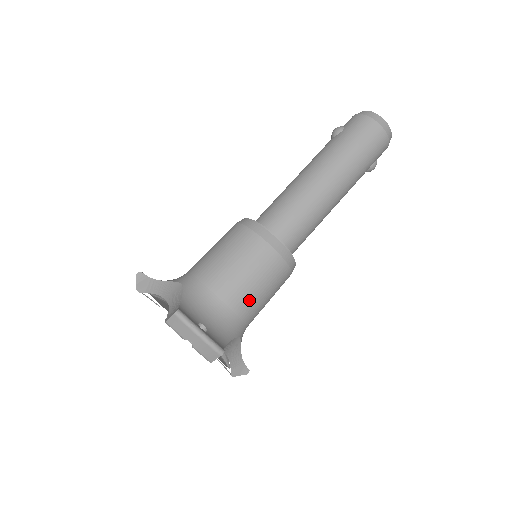
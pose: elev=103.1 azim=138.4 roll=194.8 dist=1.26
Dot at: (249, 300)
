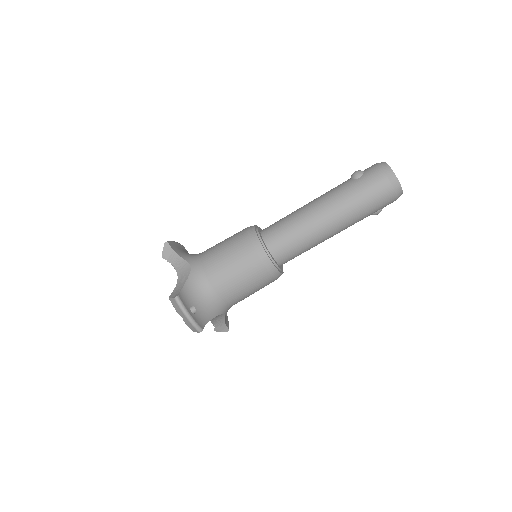
Dot at: (235, 294)
